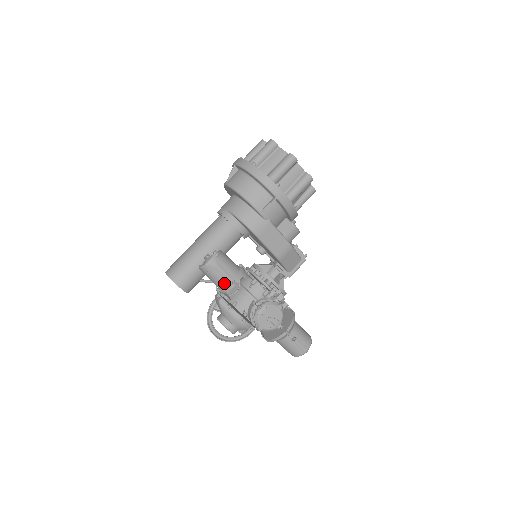
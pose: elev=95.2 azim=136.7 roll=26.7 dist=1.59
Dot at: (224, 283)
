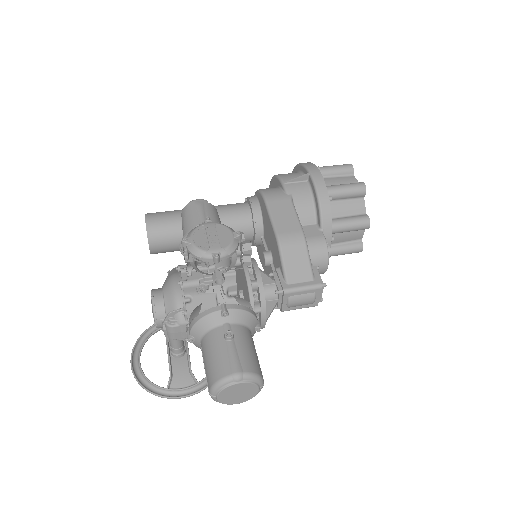
Dot at: (193, 225)
